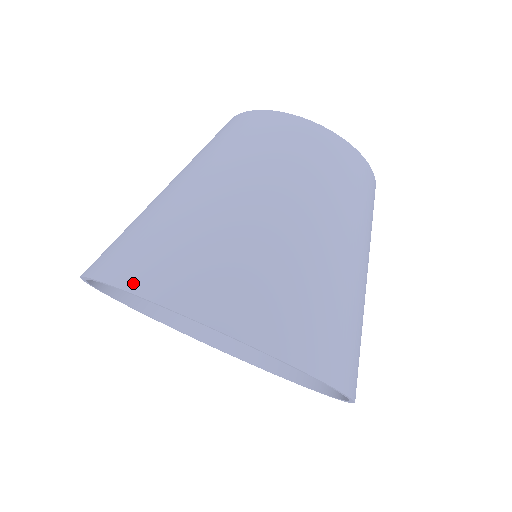
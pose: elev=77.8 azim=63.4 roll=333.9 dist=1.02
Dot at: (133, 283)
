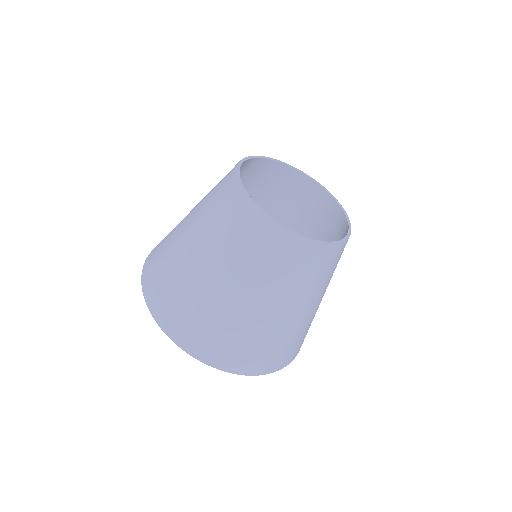
Dot at: (173, 335)
